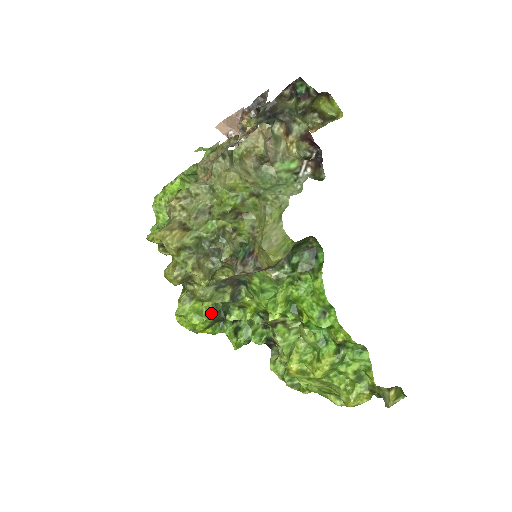
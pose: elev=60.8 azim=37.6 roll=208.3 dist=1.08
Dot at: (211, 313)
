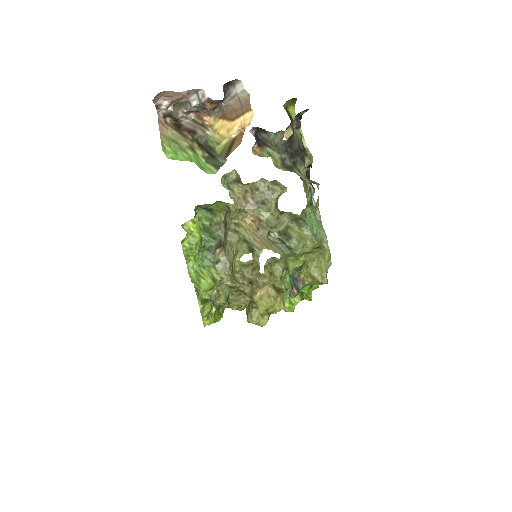
Dot at: occluded
